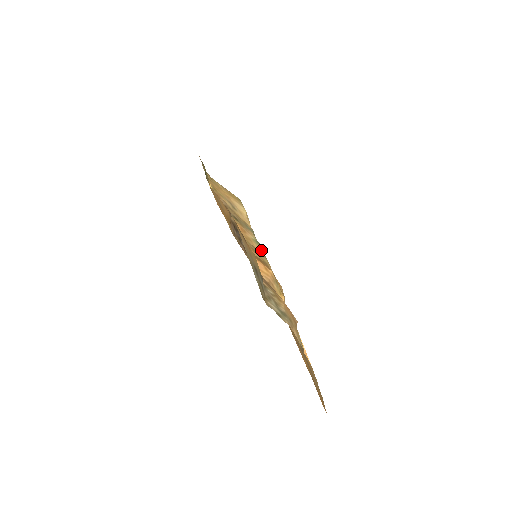
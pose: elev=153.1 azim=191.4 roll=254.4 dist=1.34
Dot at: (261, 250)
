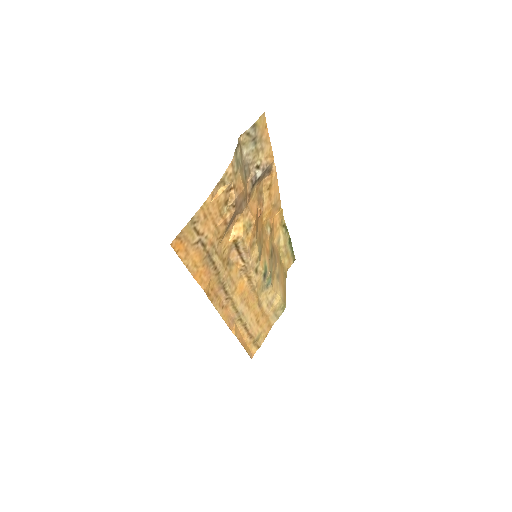
Dot at: (262, 266)
